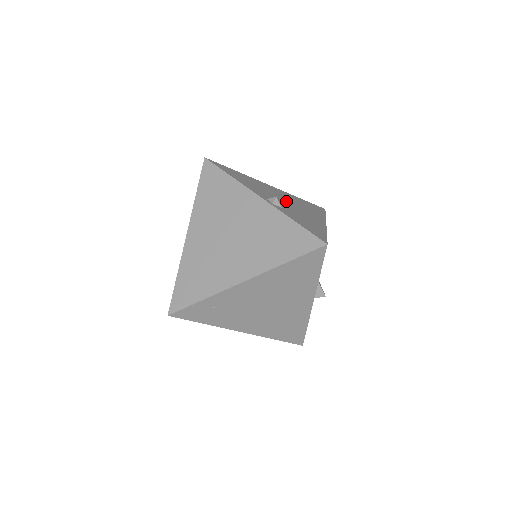
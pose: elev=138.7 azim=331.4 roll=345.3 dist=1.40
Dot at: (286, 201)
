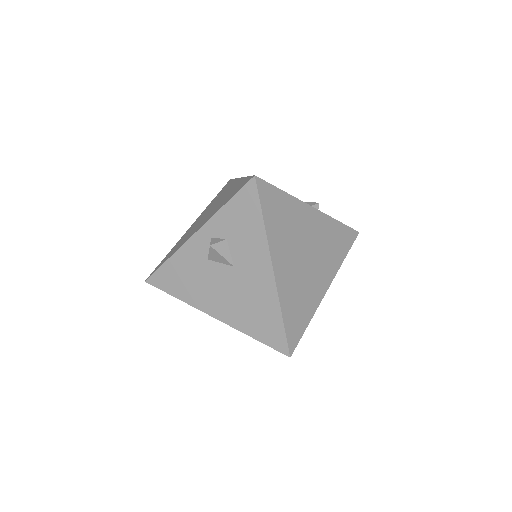
Dot at: occluded
